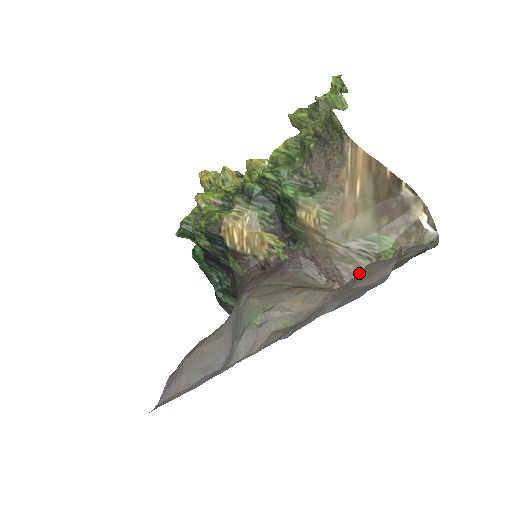
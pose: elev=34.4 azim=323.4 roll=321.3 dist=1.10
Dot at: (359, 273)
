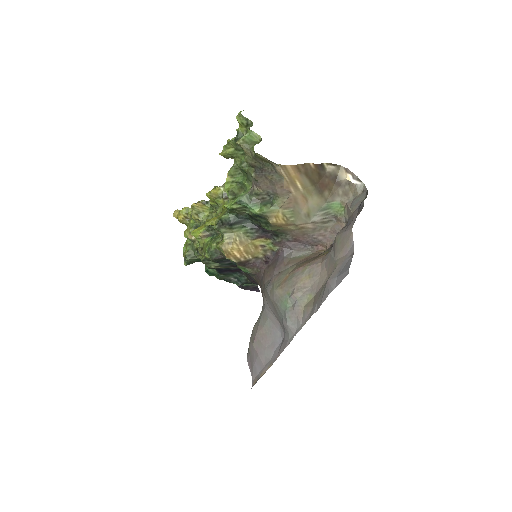
Dot at: (333, 245)
